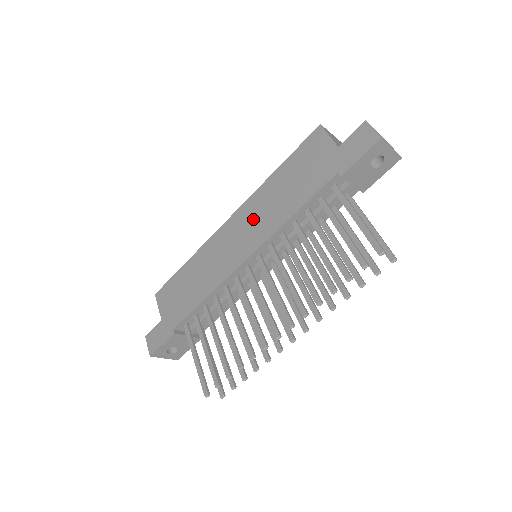
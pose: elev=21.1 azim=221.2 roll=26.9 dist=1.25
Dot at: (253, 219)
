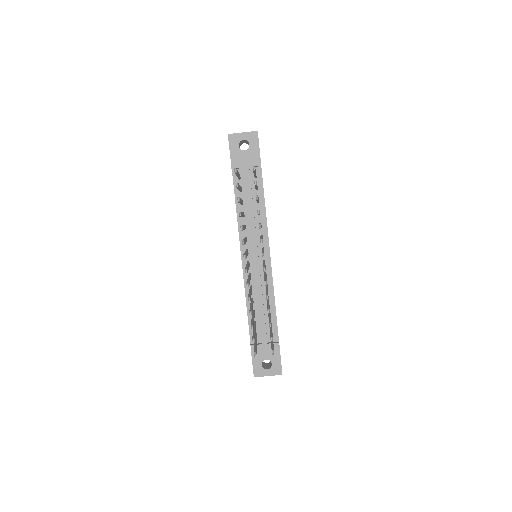
Dot at: occluded
